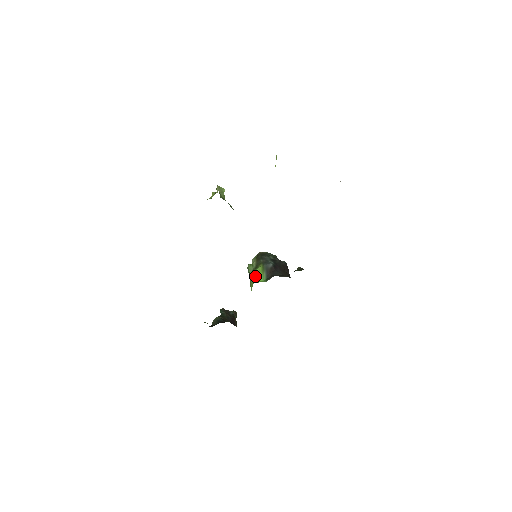
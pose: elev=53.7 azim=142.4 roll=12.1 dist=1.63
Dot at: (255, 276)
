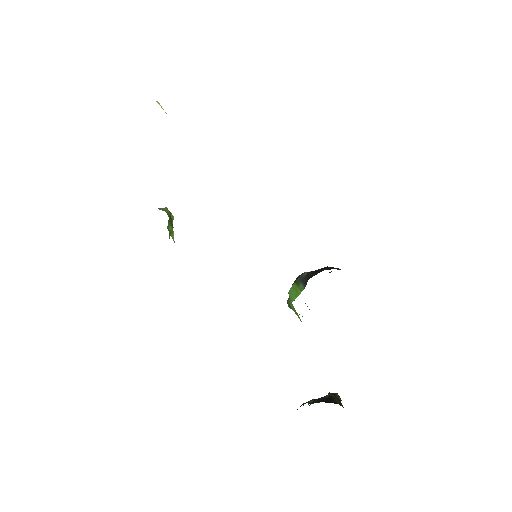
Dot at: (291, 297)
